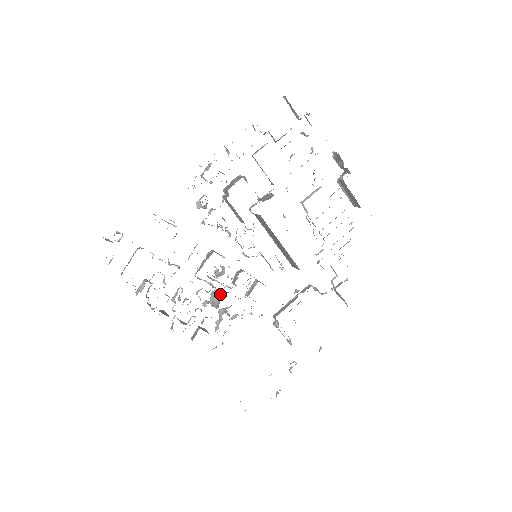
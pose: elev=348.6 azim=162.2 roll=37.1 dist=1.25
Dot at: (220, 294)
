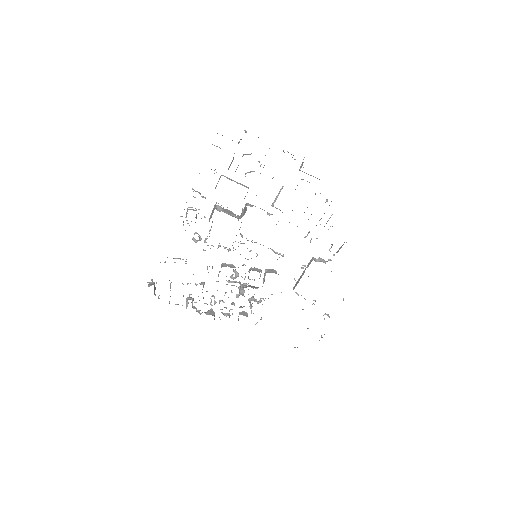
Dot at: (243, 289)
